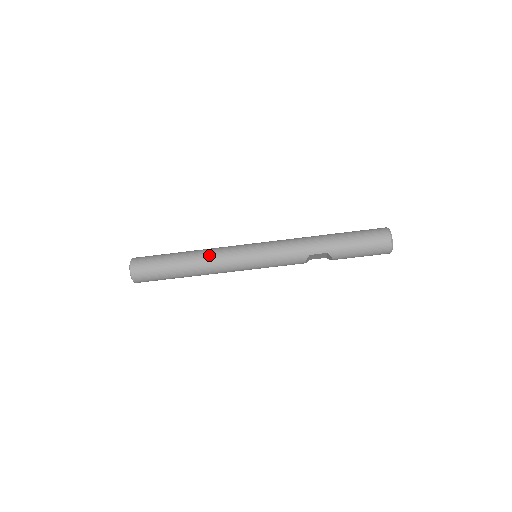
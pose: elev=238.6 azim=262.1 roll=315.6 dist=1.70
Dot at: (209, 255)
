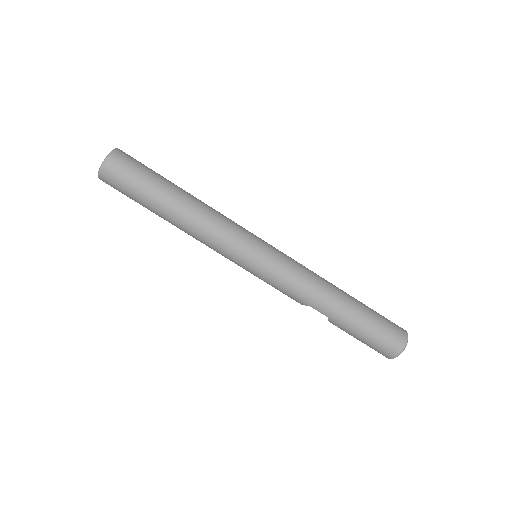
Dot at: (204, 224)
